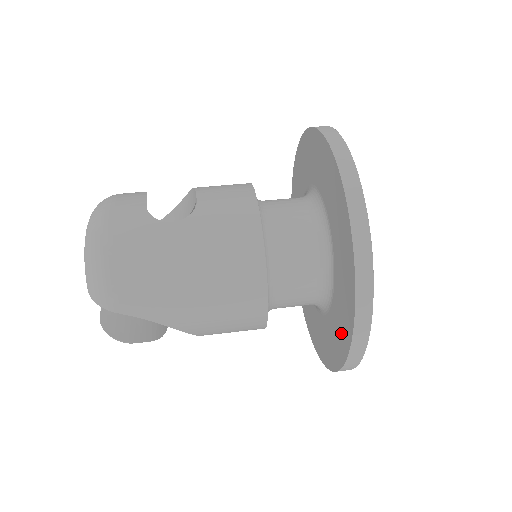
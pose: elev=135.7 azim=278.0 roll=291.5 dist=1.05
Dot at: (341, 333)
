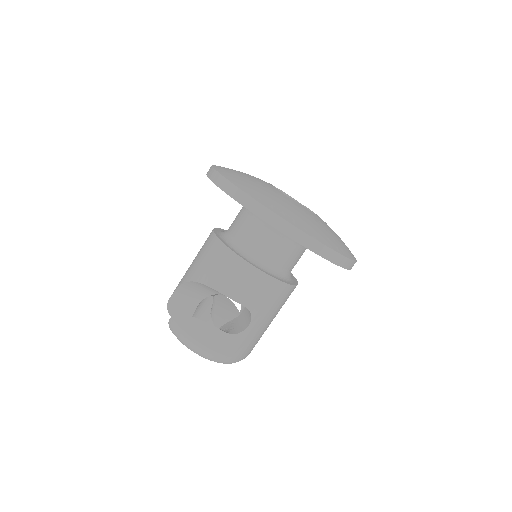
Dot at: occluded
